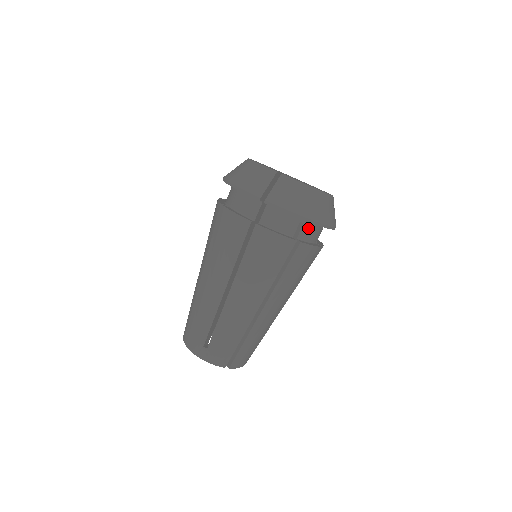
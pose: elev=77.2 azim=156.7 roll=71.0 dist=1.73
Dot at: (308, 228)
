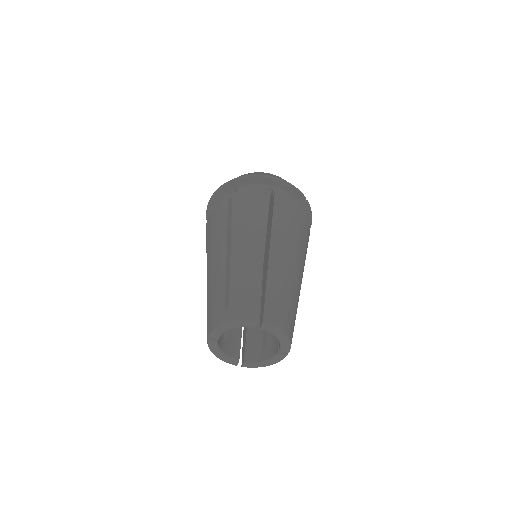
Dot at: (279, 193)
